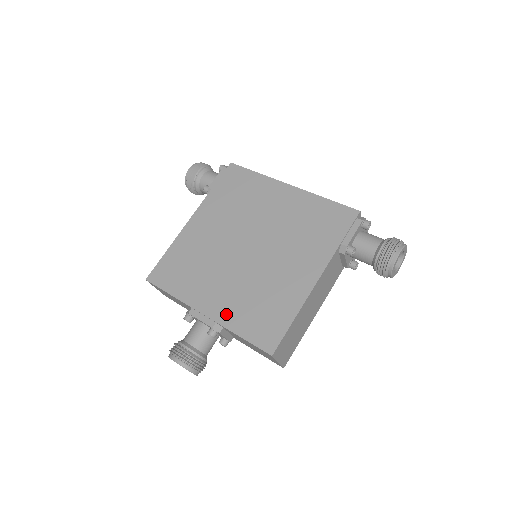
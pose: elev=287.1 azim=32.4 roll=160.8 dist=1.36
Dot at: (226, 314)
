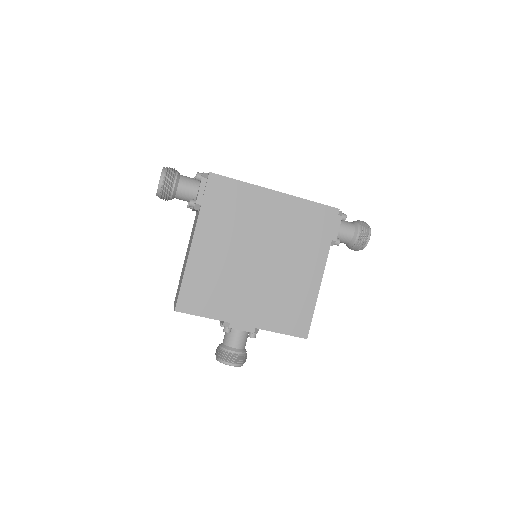
Dot at: (262, 320)
